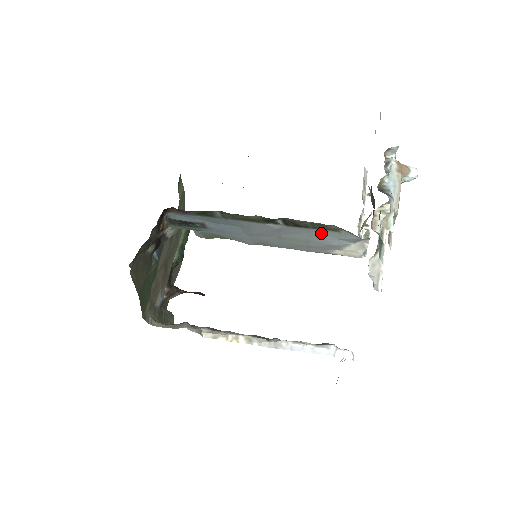
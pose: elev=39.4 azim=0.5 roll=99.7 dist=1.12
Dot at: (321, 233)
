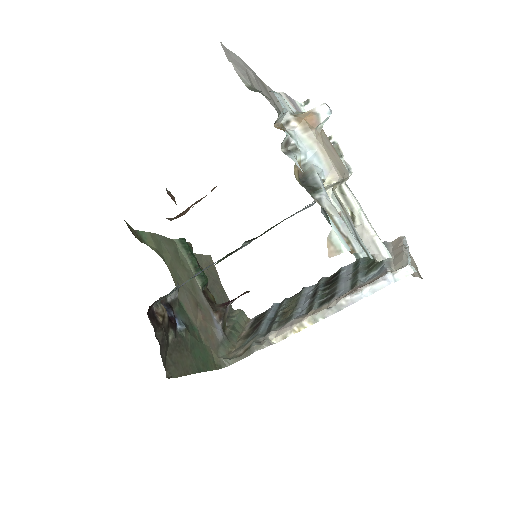
Dot at: (290, 216)
